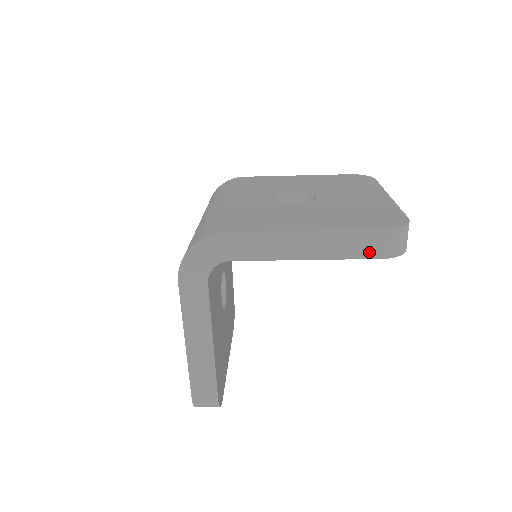
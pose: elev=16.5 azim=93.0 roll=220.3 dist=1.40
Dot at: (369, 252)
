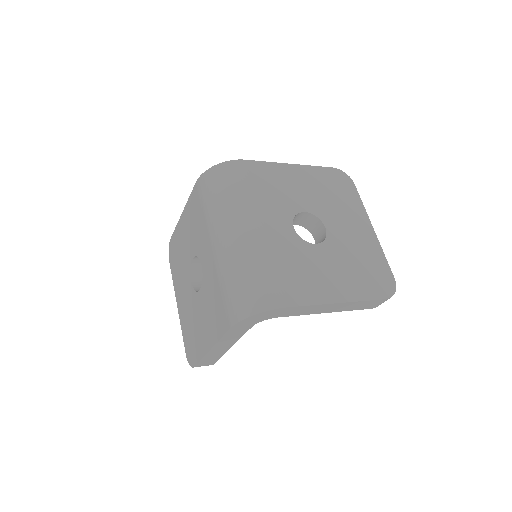
Dot at: (368, 307)
